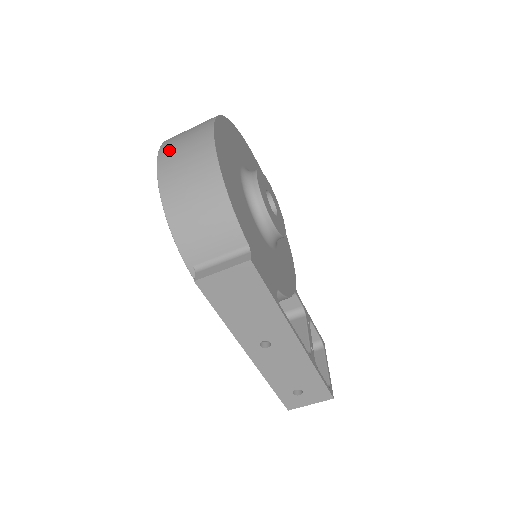
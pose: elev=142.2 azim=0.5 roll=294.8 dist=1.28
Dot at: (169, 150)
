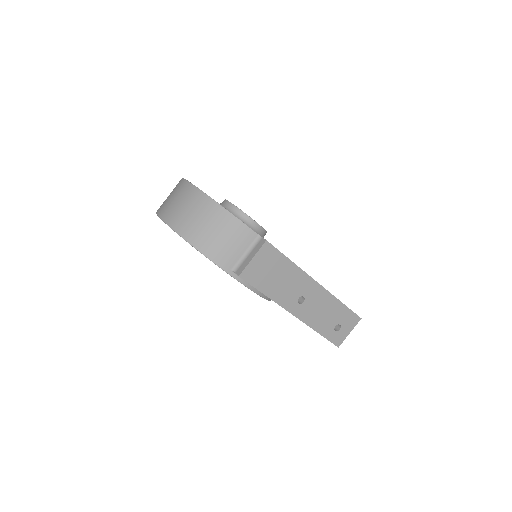
Dot at: (168, 212)
